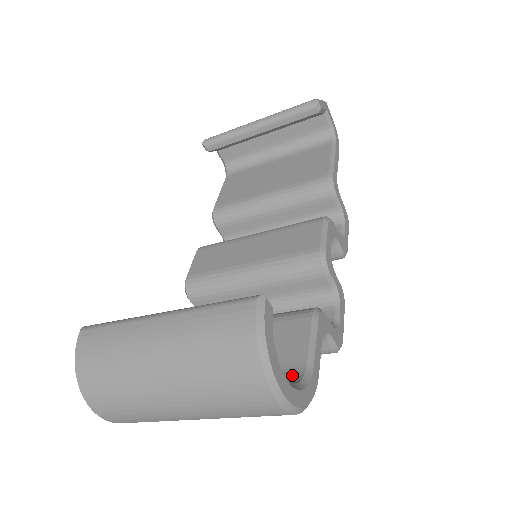
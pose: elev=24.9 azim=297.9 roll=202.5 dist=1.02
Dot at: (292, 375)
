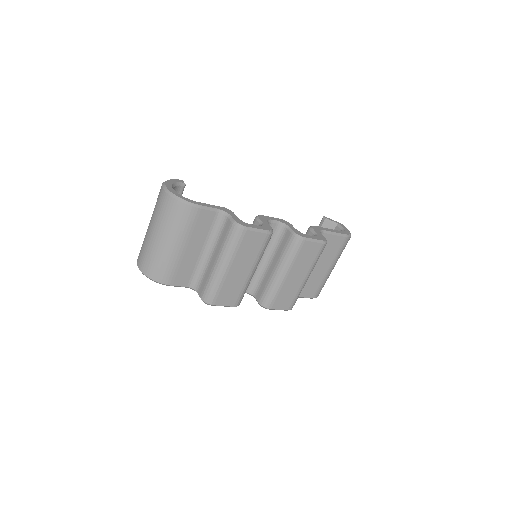
Dot at: occluded
